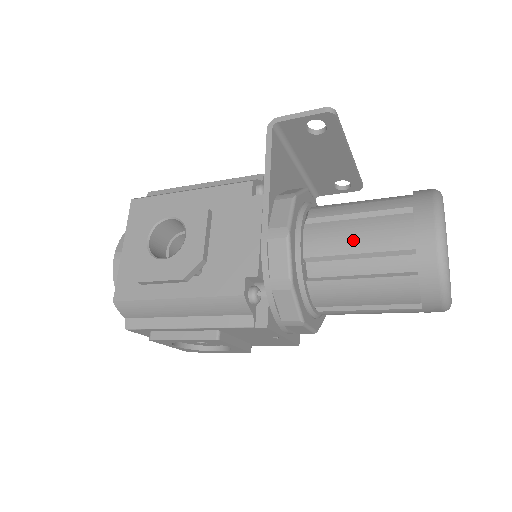
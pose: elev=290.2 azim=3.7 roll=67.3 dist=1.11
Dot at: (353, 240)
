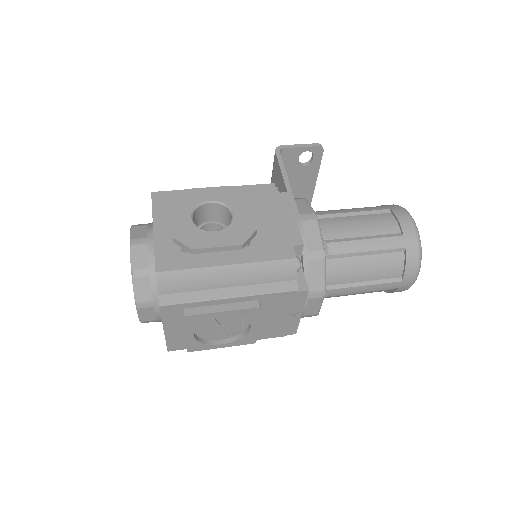
Dot at: (358, 228)
